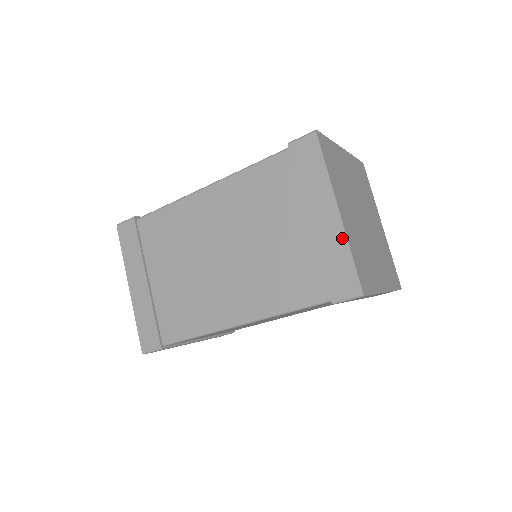
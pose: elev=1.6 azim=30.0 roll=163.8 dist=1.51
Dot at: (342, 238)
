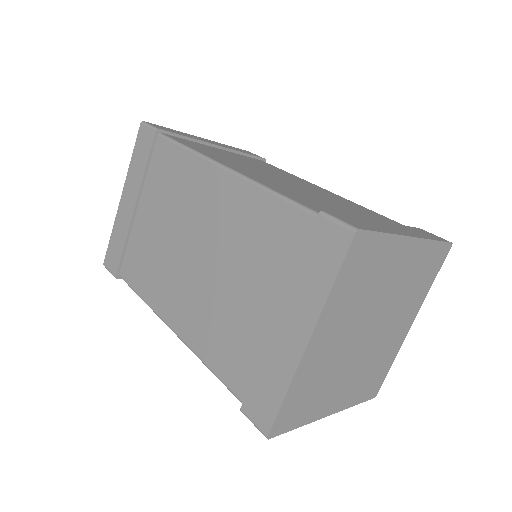
Dot at: (289, 371)
